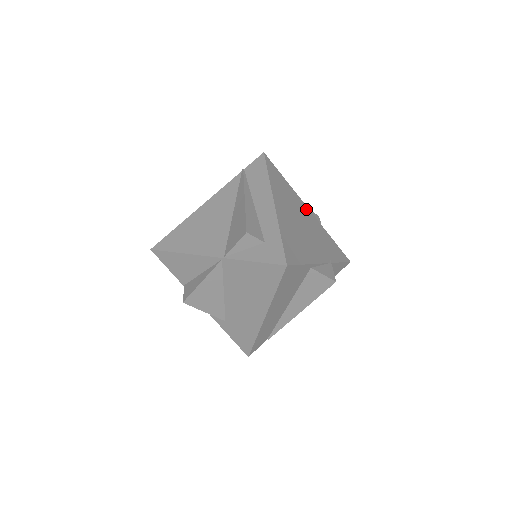
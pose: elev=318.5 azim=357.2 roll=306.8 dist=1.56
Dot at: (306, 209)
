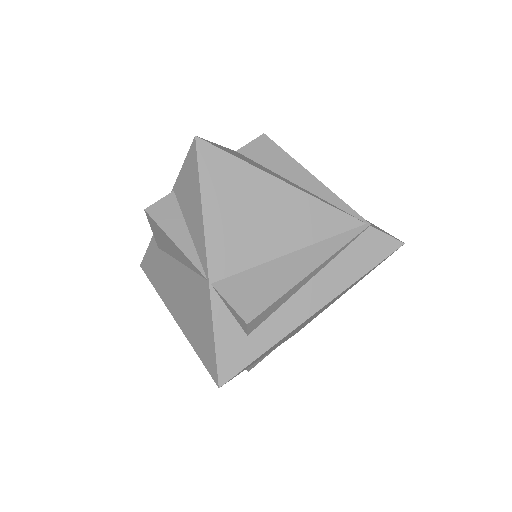
Dot at: occluded
